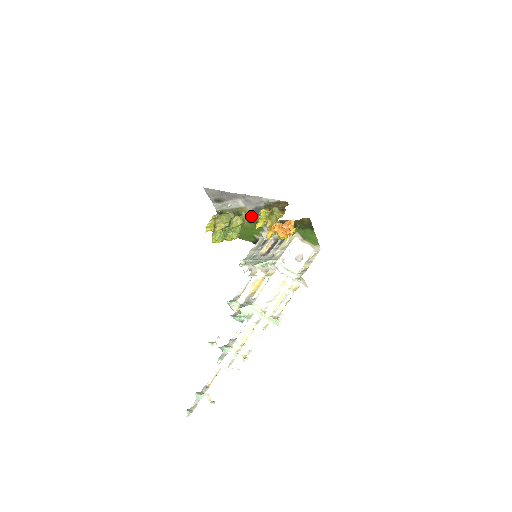
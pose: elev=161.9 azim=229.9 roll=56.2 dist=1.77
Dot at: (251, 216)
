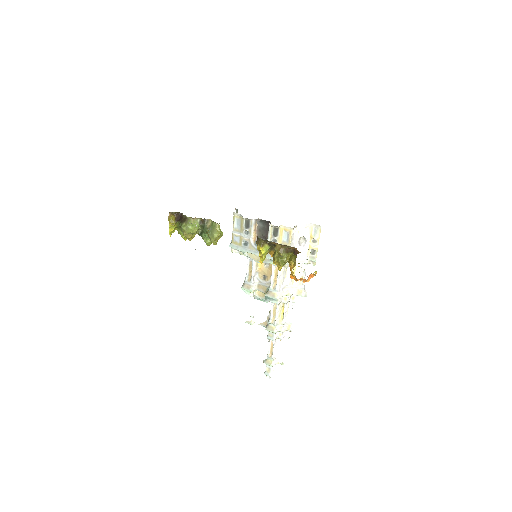
Dot at: occluded
